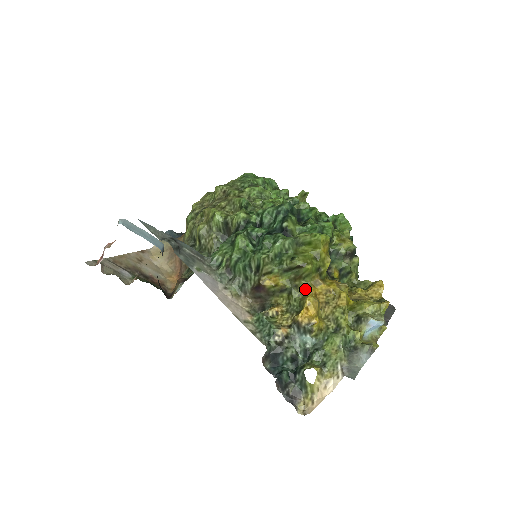
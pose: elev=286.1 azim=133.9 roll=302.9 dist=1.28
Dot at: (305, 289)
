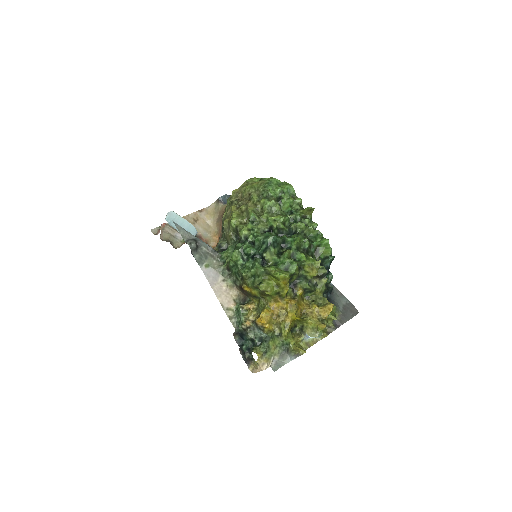
Dot at: (267, 302)
